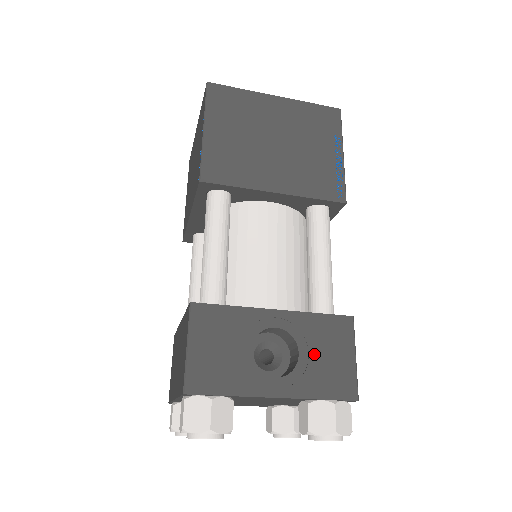
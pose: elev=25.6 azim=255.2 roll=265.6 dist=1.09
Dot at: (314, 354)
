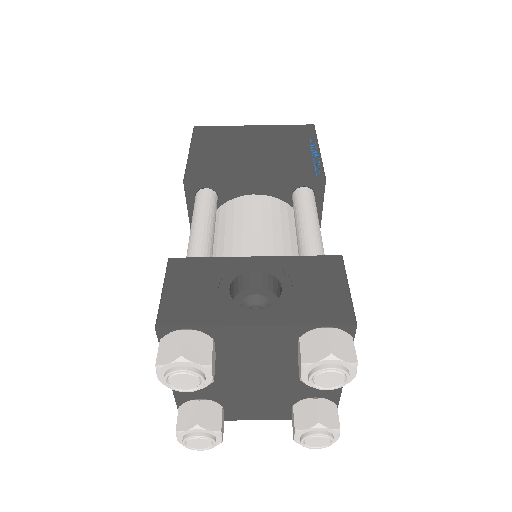
Dot at: (299, 288)
